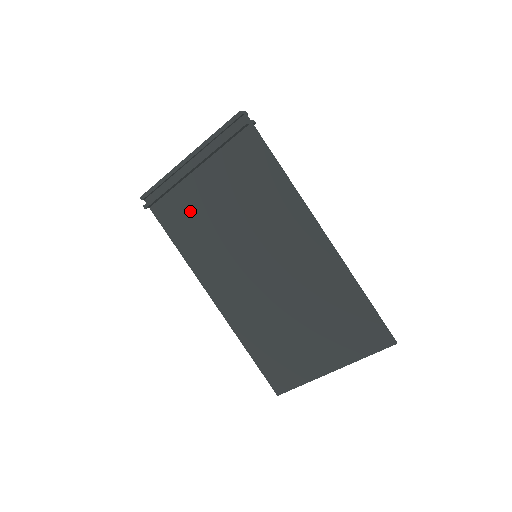
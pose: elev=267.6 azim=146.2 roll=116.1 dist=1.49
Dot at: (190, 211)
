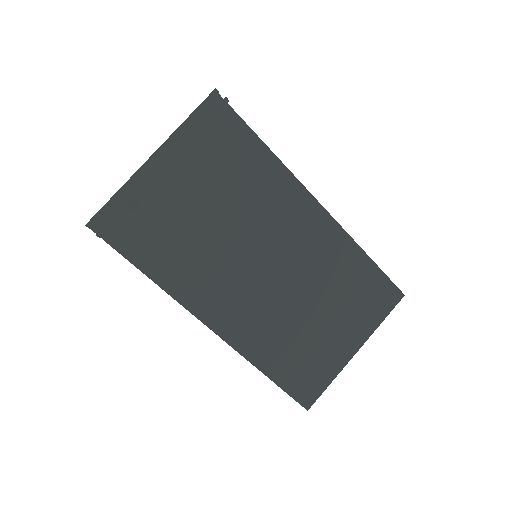
Dot at: (164, 225)
